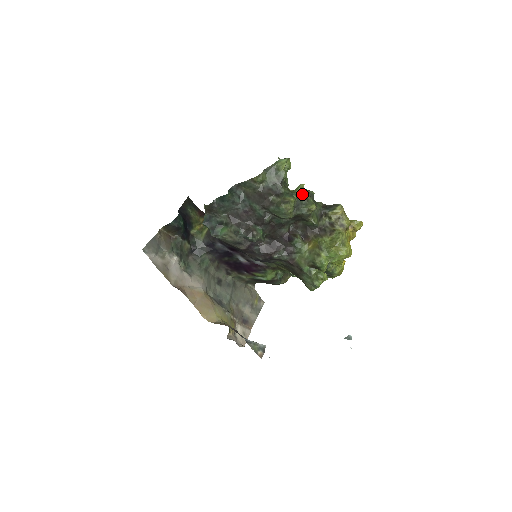
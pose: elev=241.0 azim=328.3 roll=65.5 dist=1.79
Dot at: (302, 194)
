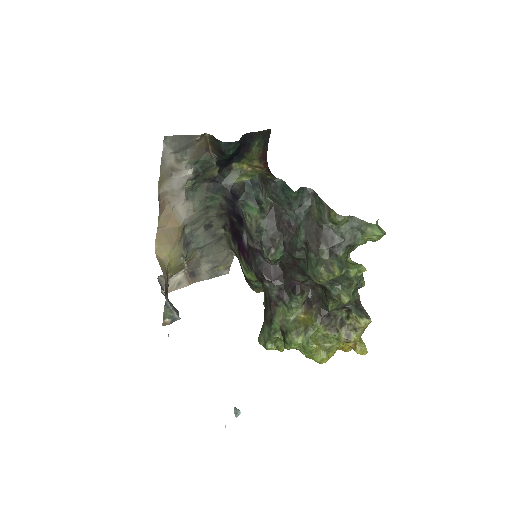
Dot at: (352, 277)
